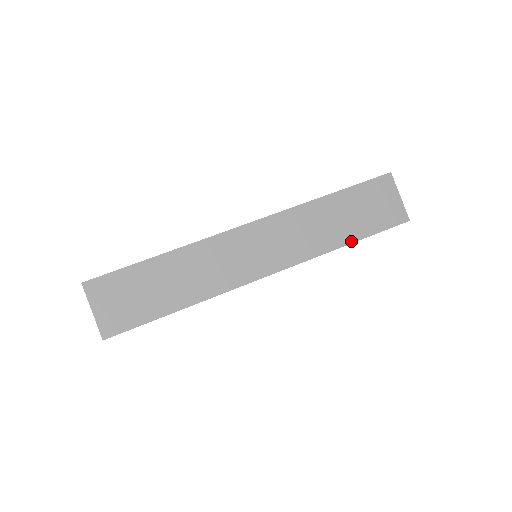
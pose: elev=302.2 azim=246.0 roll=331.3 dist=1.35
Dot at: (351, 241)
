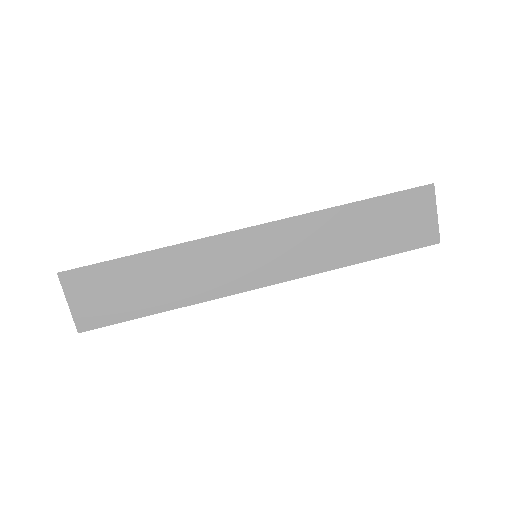
Dot at: (366, 259)
